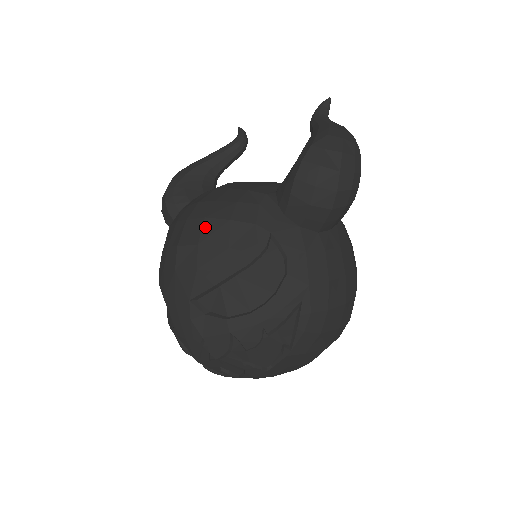
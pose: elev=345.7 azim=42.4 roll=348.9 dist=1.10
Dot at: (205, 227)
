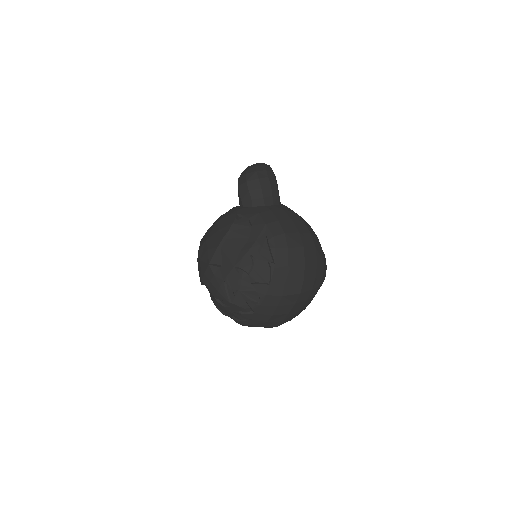
Dot at: (207, 233)
